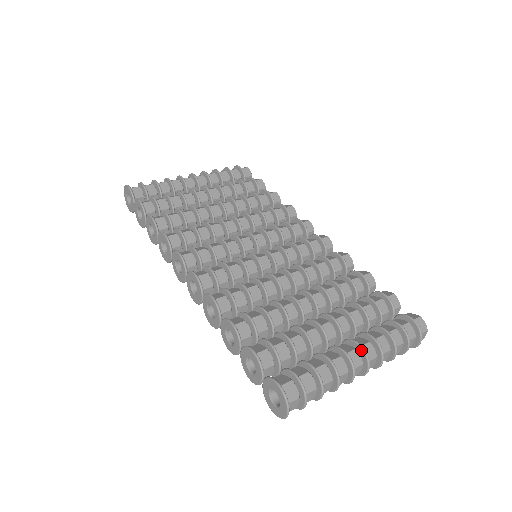
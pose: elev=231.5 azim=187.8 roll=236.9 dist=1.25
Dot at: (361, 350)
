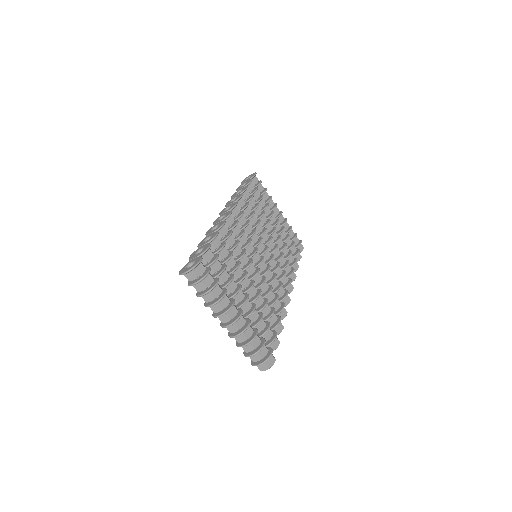
Dot at: (239, 315)
